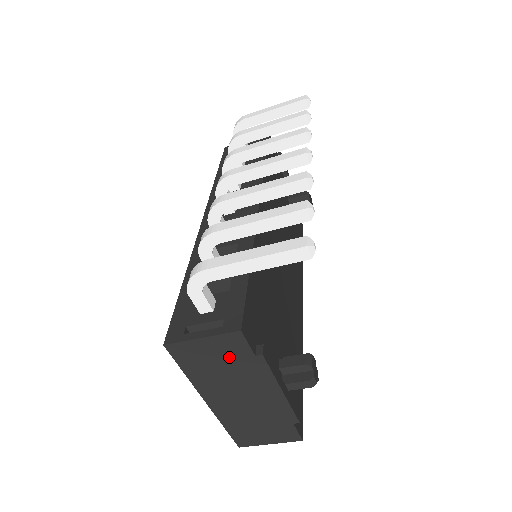
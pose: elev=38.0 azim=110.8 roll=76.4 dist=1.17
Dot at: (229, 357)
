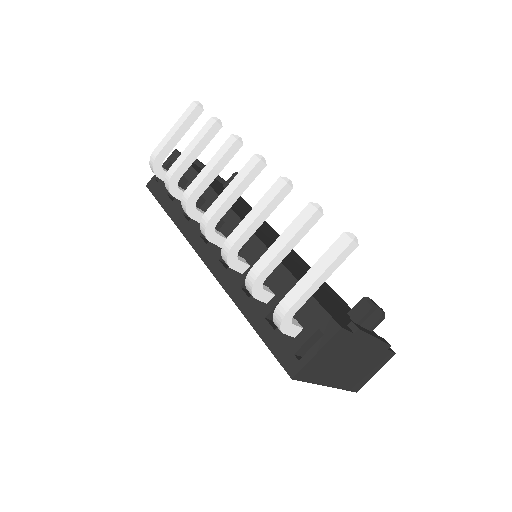
Dot at: (337, 349)
